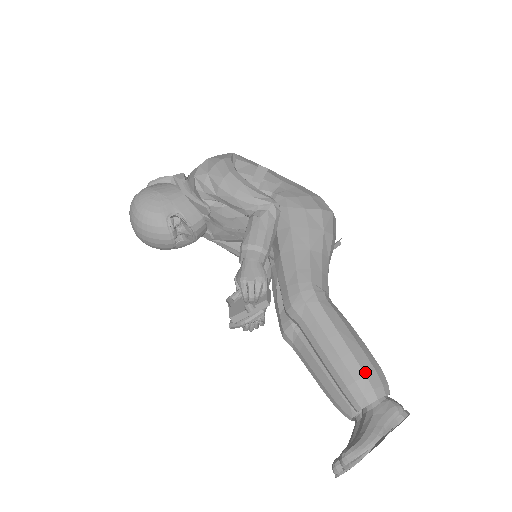
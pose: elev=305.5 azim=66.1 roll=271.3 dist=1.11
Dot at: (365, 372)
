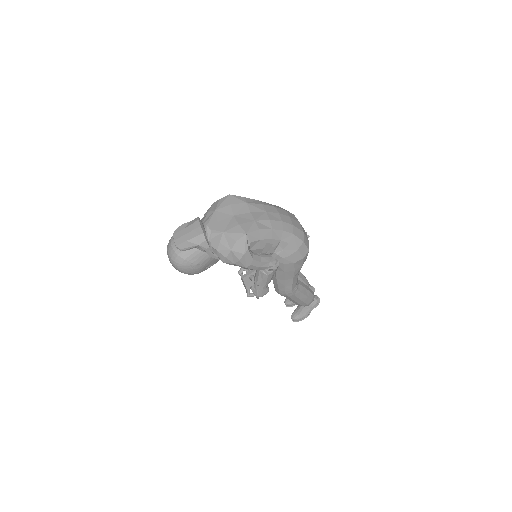
Dot at: (308, 304)
